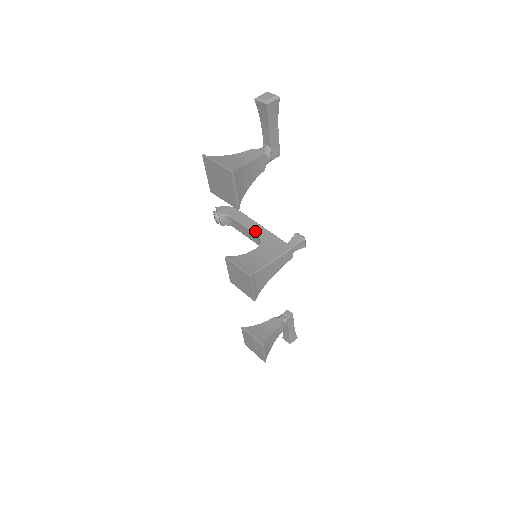
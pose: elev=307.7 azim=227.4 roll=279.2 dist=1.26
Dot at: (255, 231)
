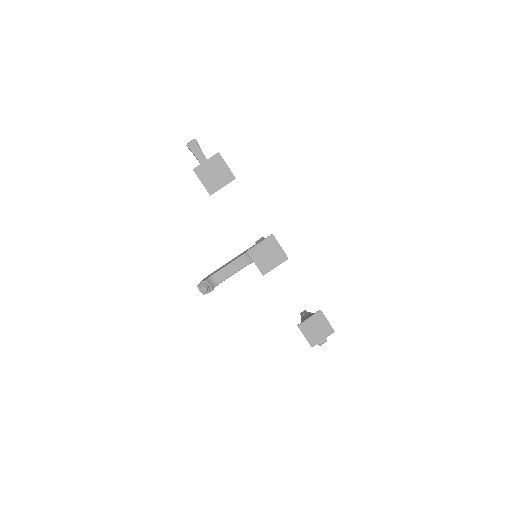
Dot at: (237, 257)
